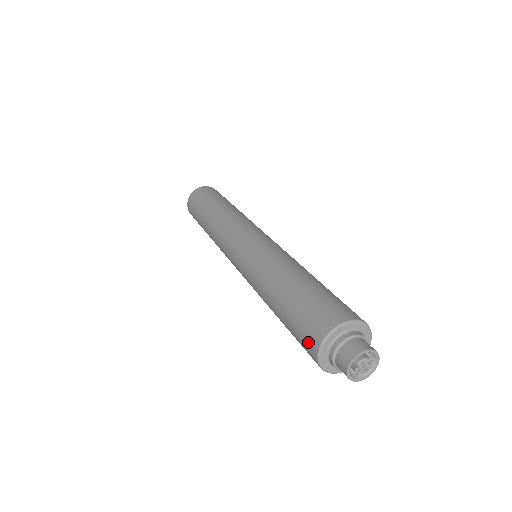
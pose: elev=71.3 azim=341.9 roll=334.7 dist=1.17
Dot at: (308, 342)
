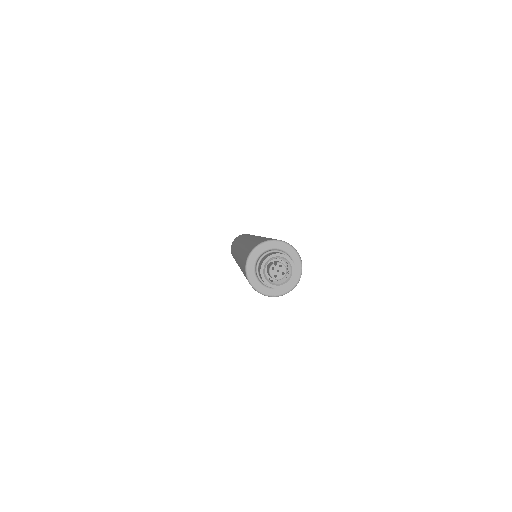
Dot at: (257, 243)
